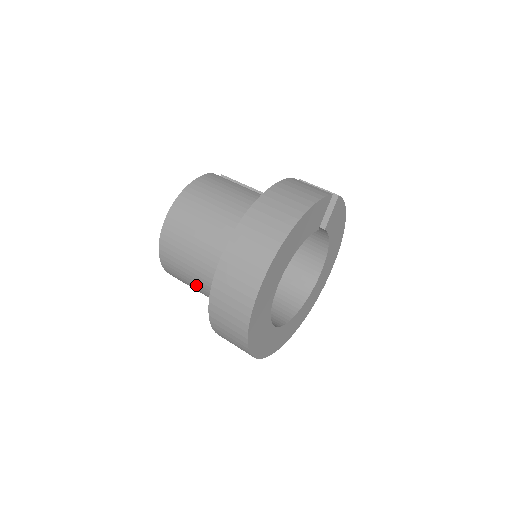
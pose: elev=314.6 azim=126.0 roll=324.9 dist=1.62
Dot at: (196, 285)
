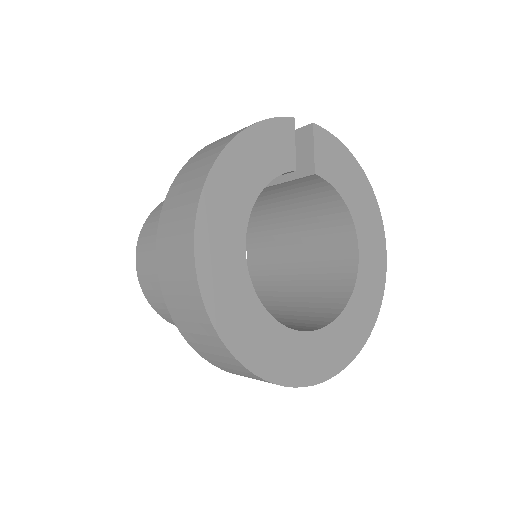
Dot at: occluded
